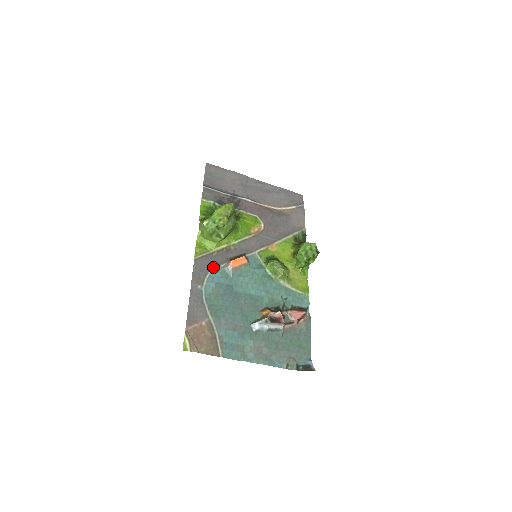
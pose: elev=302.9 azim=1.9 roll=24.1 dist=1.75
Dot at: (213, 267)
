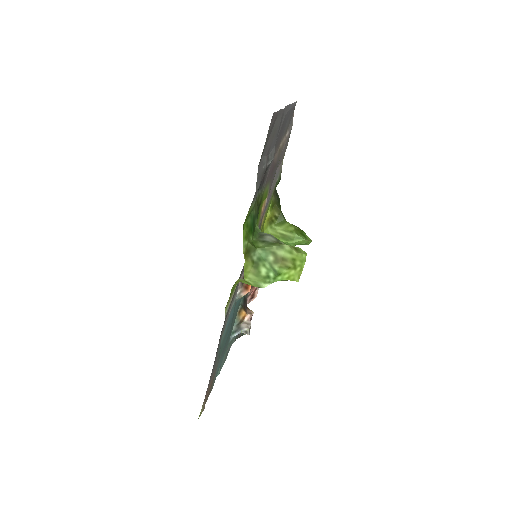
Dot at: (231, 307)
